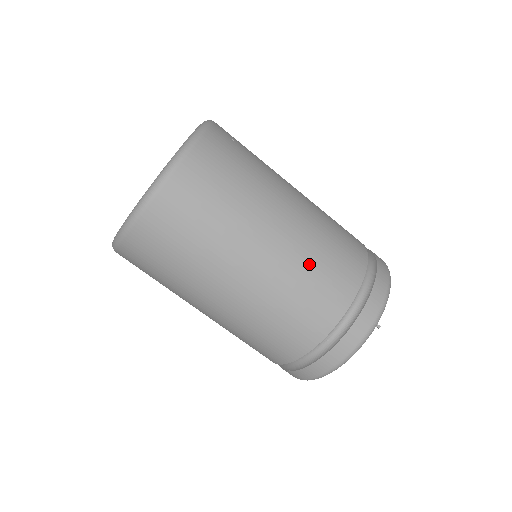
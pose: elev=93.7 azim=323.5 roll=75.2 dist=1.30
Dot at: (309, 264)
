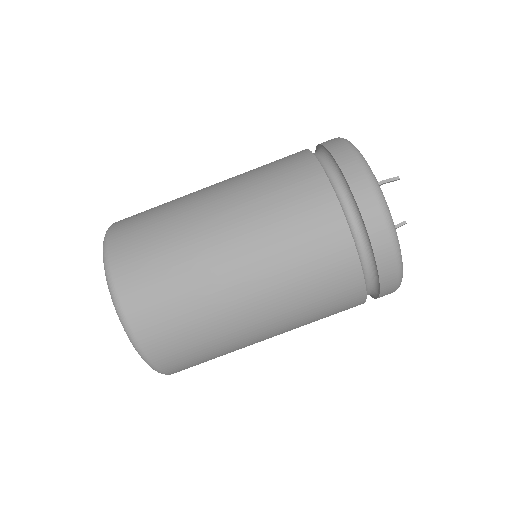
Dot at: (268, 208)
